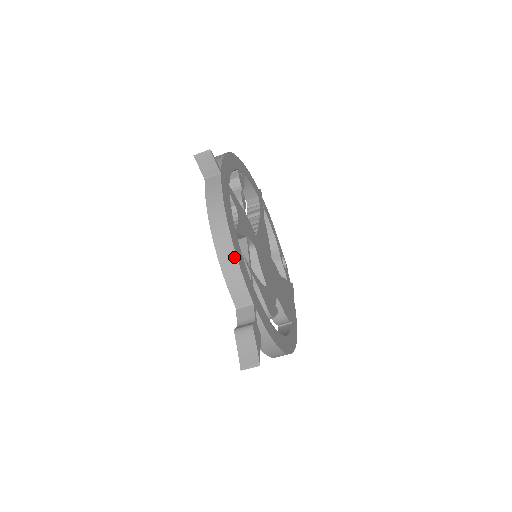
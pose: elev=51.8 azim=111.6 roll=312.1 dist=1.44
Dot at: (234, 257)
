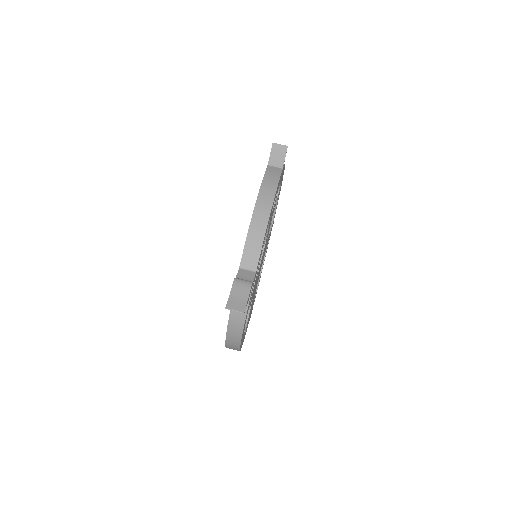
Dot at: (265, 226)
